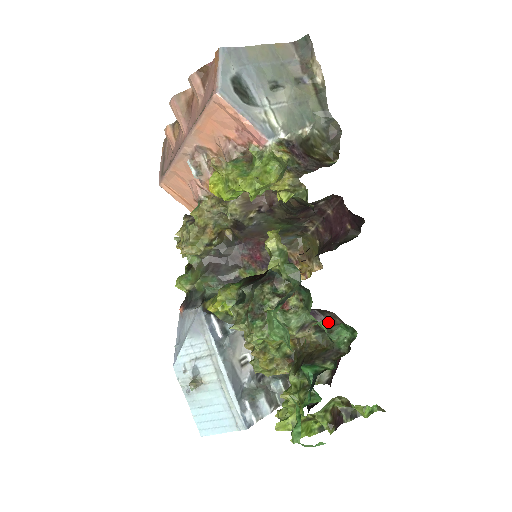
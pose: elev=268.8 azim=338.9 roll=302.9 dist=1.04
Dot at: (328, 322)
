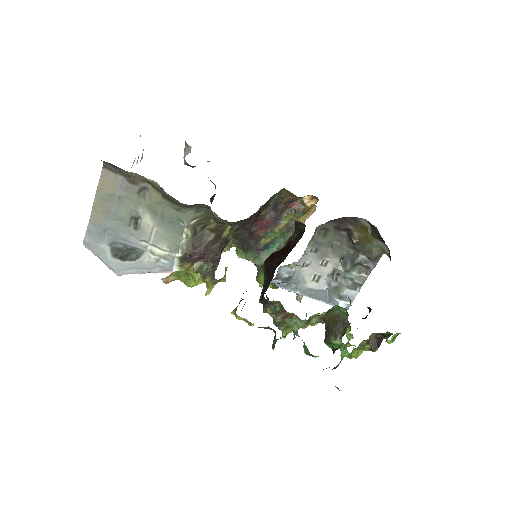
Dot at: (360, 218)
